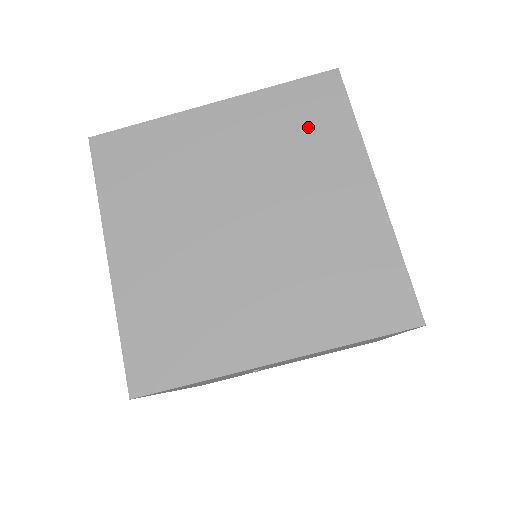
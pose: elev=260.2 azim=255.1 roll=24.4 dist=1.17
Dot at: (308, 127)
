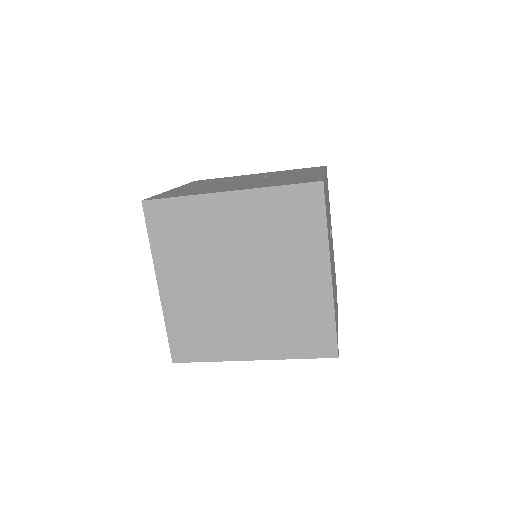
Dot at: (293, 224)
